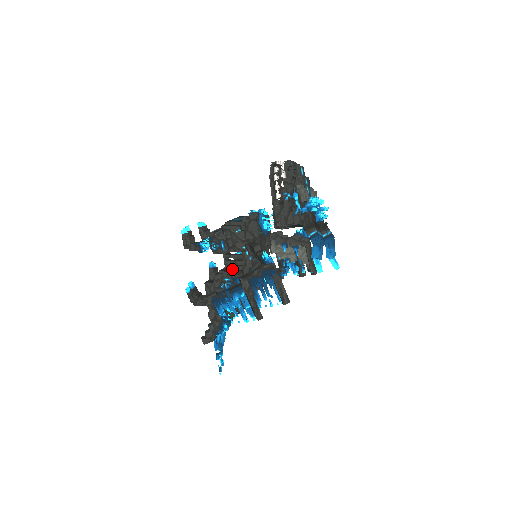
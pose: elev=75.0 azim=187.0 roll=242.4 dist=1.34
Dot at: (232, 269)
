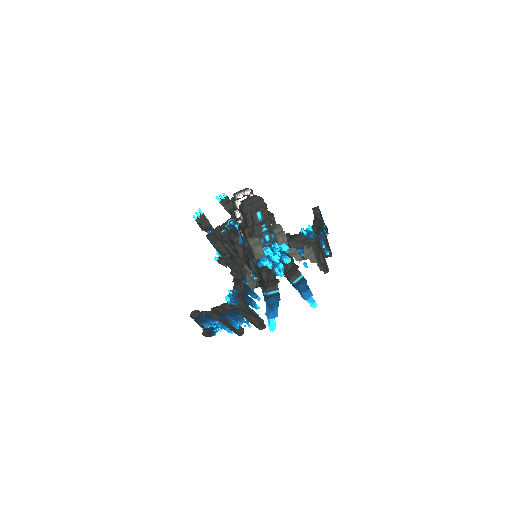
Dot at: occluded
